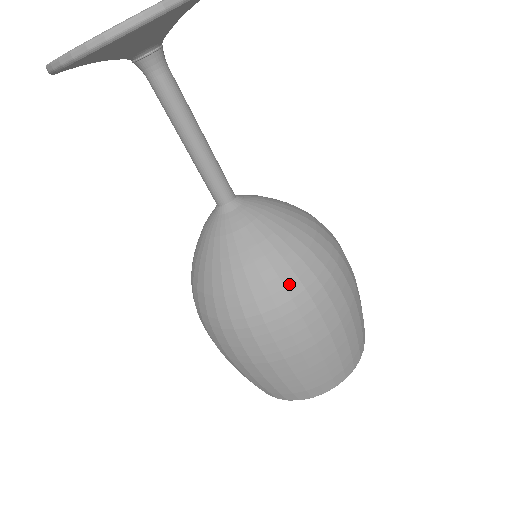
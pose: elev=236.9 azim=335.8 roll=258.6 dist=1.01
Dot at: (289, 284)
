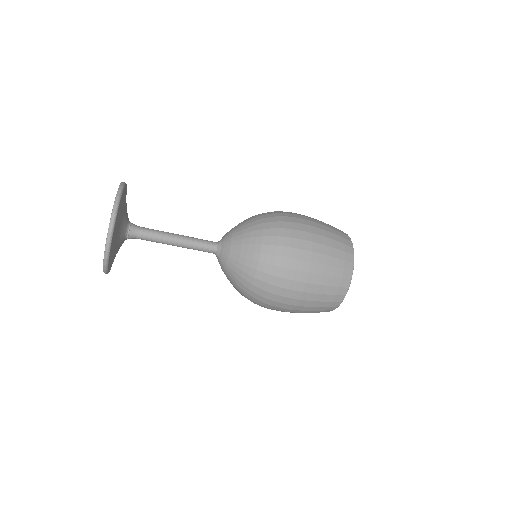
Dot at: (253, 296)
